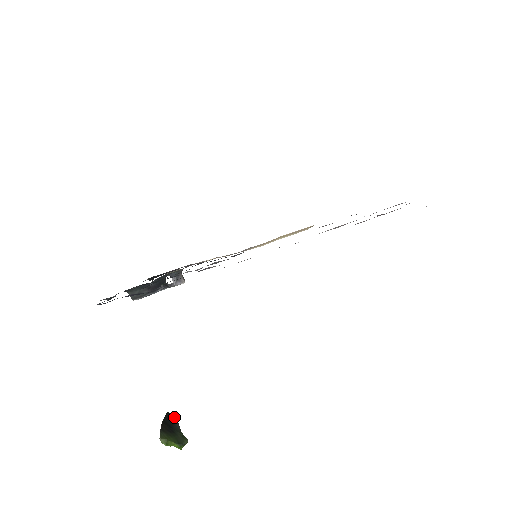
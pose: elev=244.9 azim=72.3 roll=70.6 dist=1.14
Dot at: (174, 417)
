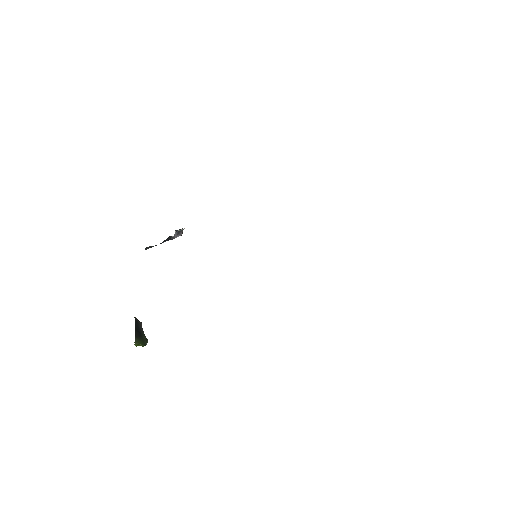
Dot at: (139, 322)
